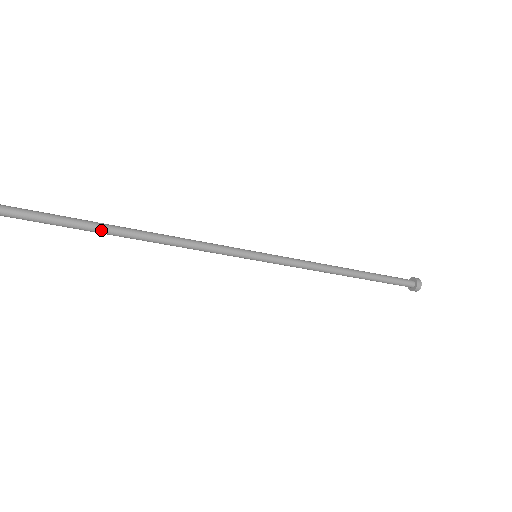
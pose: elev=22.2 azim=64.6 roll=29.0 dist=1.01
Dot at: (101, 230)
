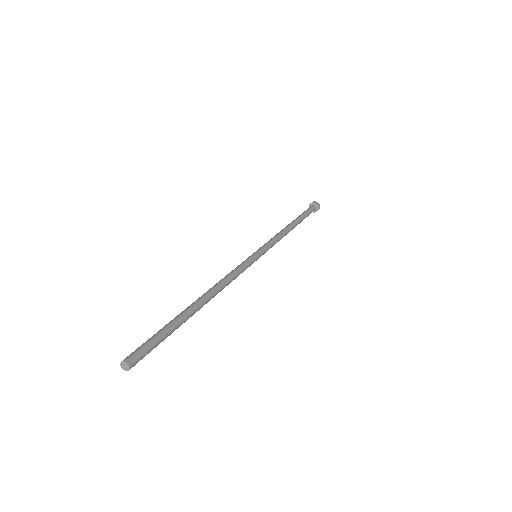
Dot at: occluded
